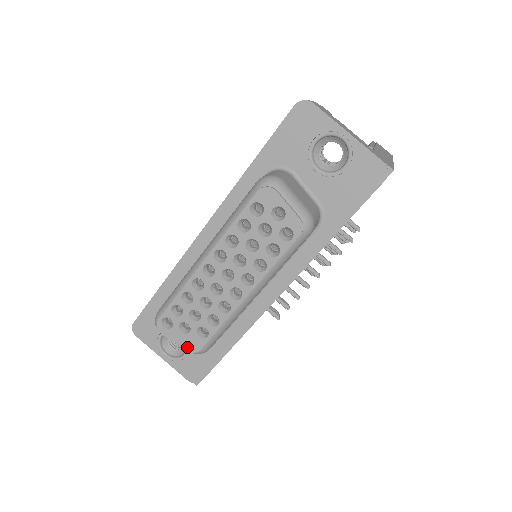
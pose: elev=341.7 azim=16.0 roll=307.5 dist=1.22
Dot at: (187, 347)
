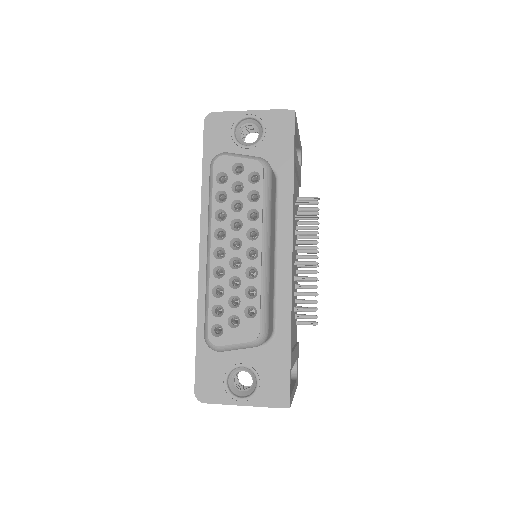
Dot at: (247, 339)
